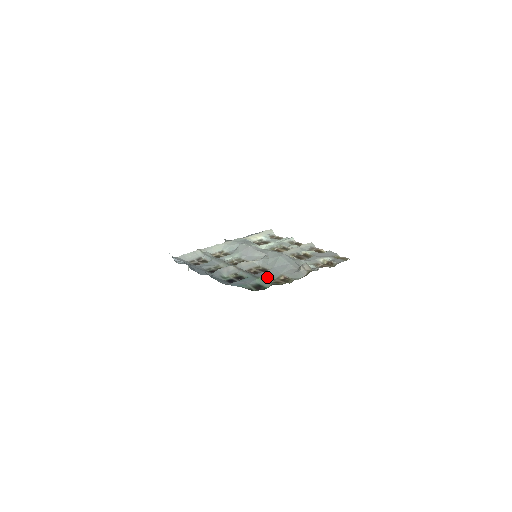
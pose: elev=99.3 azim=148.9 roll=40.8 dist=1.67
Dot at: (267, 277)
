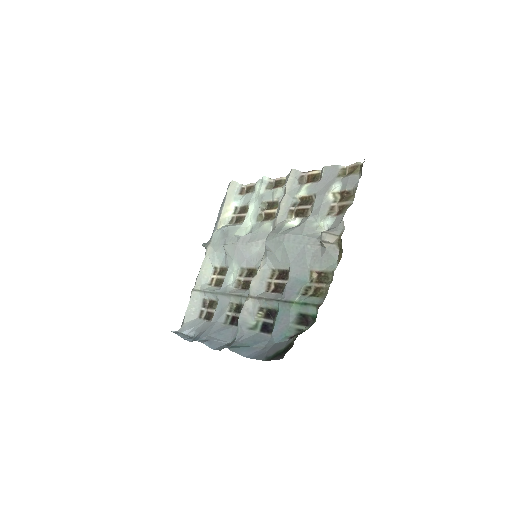
Dot at: (299, 292)
